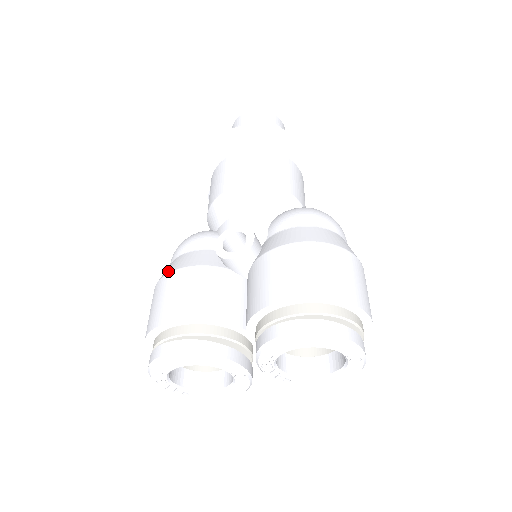
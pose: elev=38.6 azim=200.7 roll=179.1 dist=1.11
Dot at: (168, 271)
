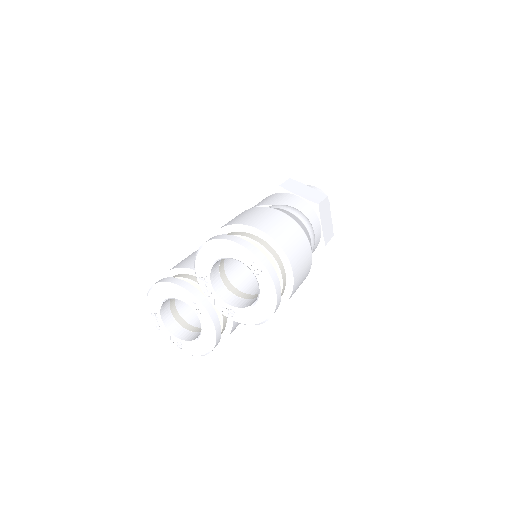
Dot at: occluded
